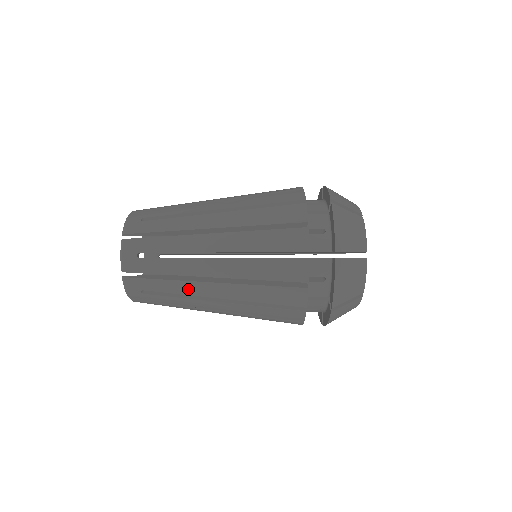
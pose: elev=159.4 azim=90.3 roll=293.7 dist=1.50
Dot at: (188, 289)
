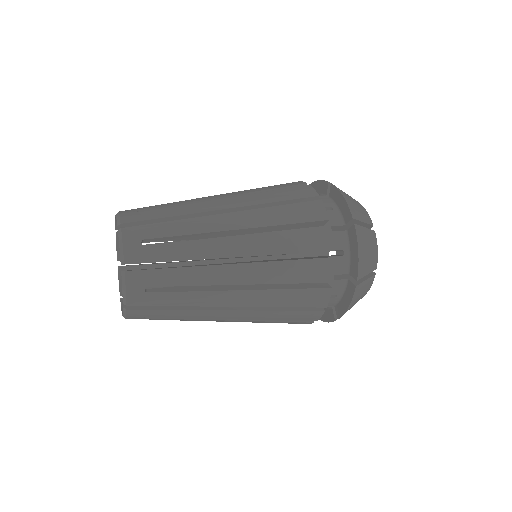
Dot at: (199, 226)
